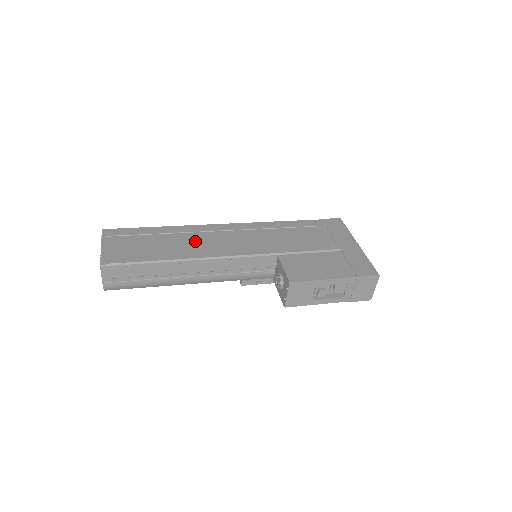
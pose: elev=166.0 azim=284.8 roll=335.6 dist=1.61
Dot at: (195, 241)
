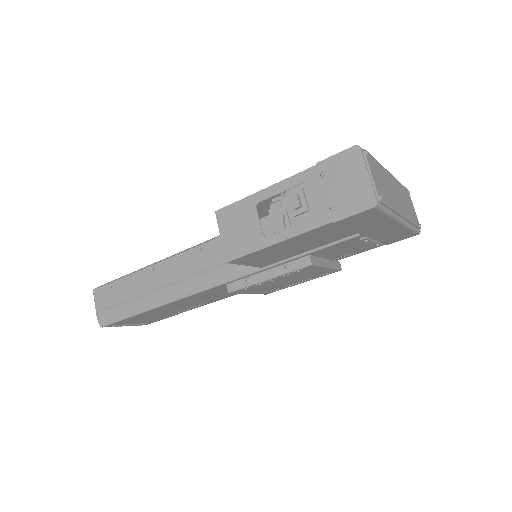
Dot at: occluded
